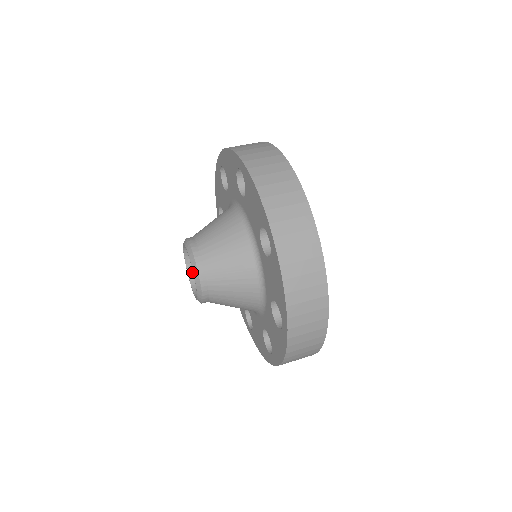
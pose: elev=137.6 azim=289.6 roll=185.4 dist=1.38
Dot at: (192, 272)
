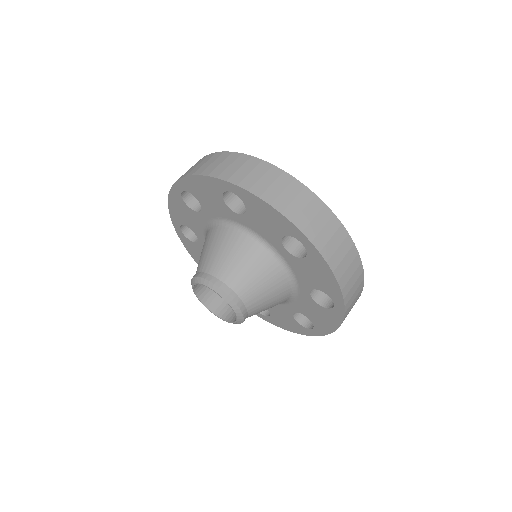
Dot at: (206, 301)
